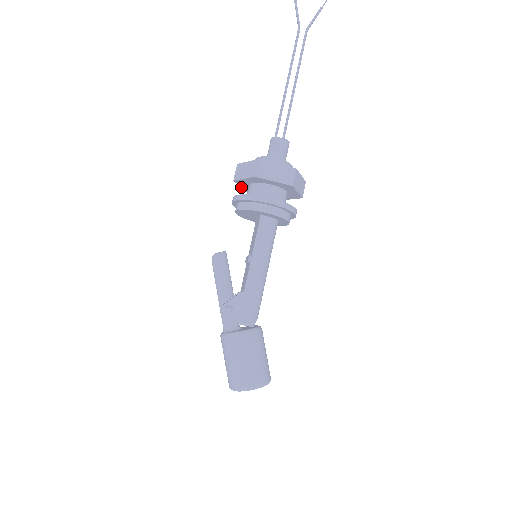
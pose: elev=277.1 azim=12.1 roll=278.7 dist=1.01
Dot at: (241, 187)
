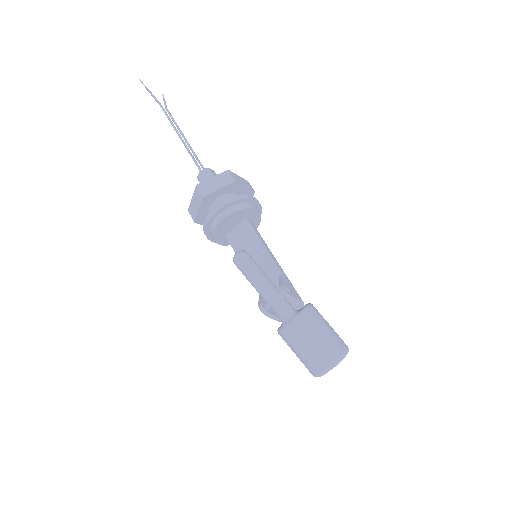
Dot at: (198, 211)
